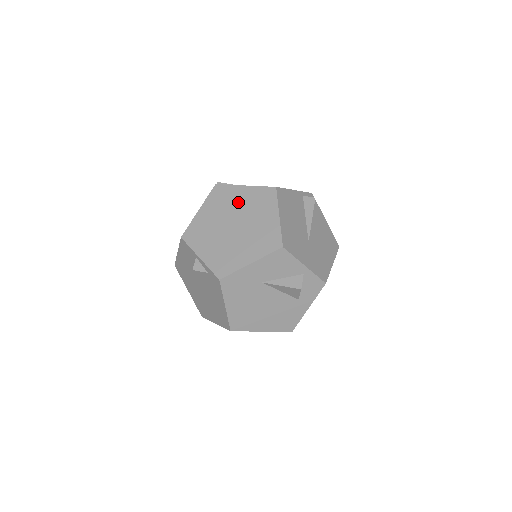
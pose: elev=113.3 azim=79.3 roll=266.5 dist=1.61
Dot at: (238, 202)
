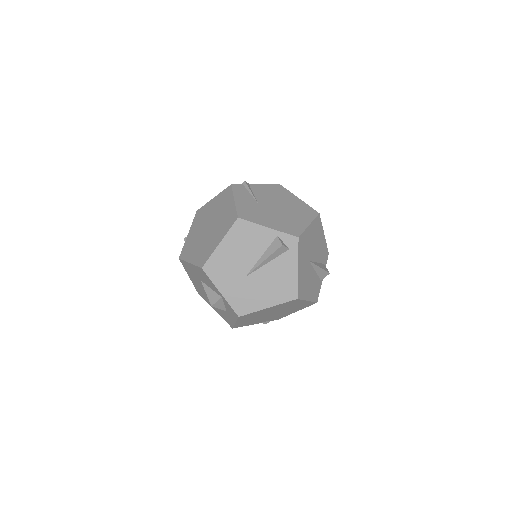
Dot at: (223, 211)
